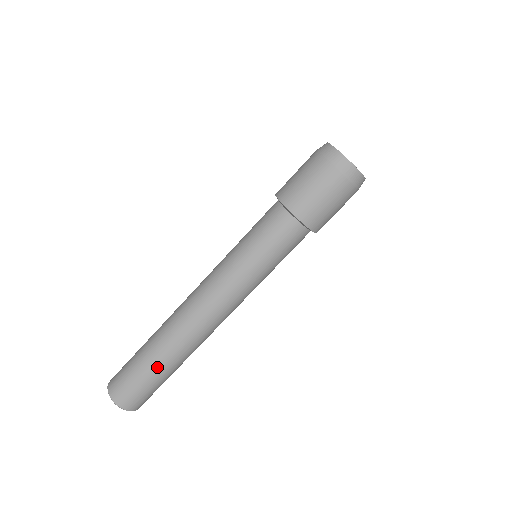
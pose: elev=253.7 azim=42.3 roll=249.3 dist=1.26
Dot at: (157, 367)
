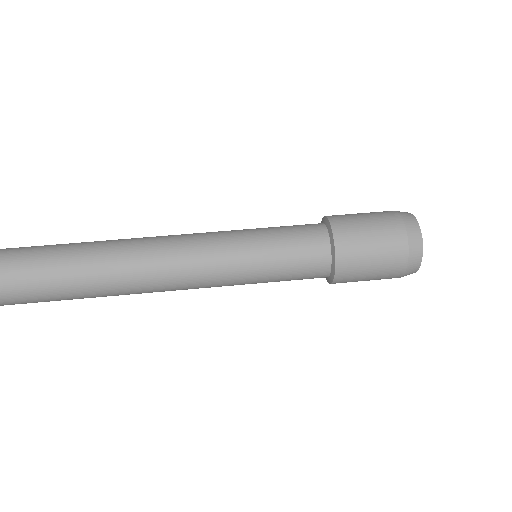
Dot at: (53, 271)
